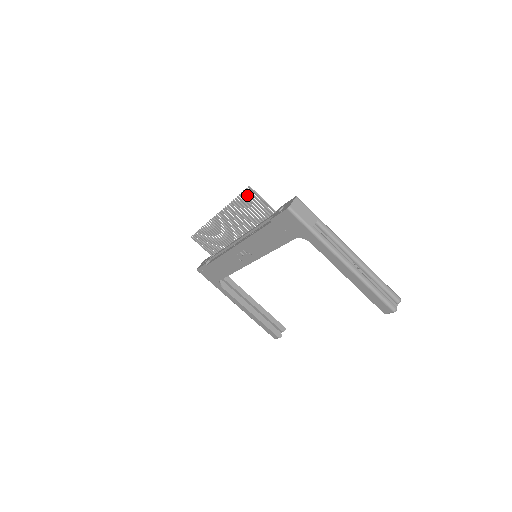
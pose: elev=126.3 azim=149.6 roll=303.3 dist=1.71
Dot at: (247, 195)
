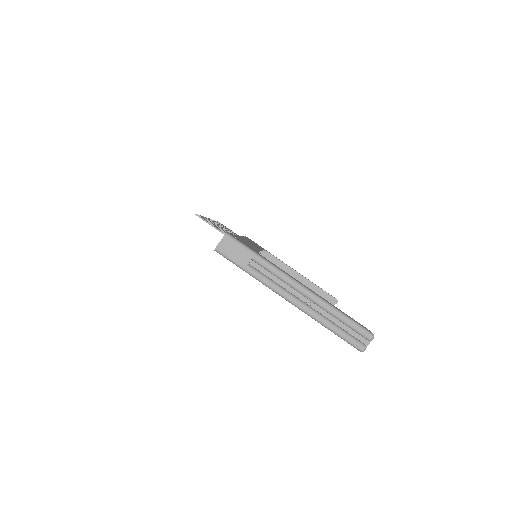
Dot at: occluded
